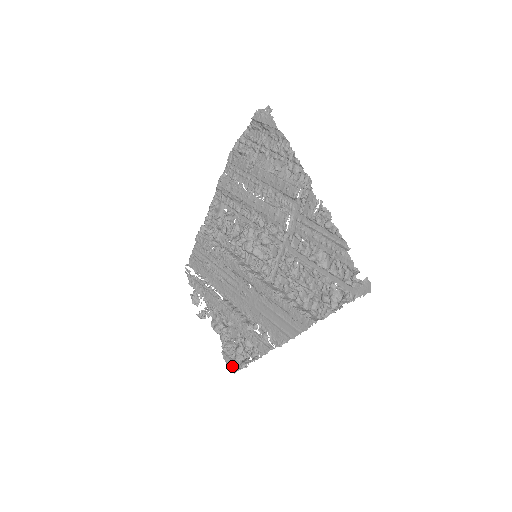
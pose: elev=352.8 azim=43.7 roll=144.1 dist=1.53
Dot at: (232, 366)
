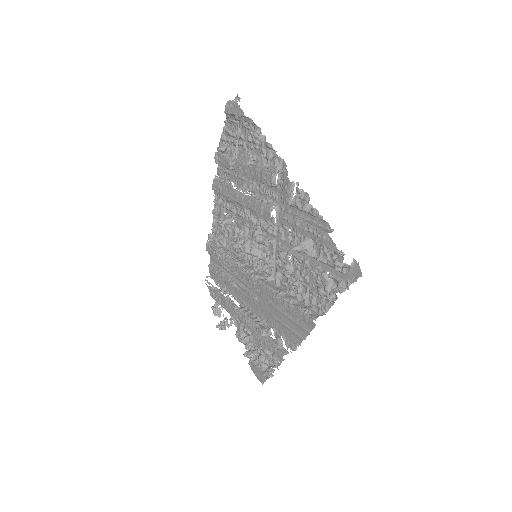
Dot at: (259, 376)
